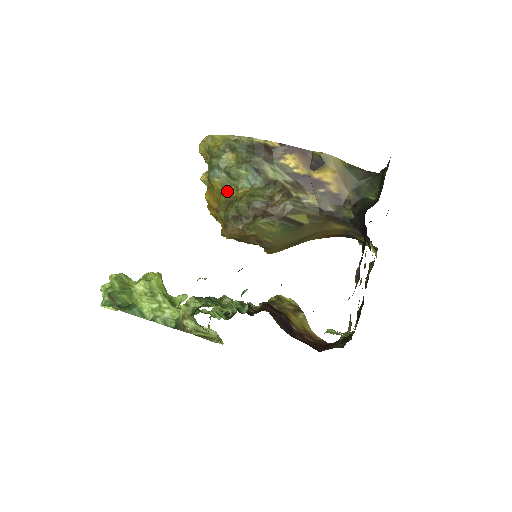
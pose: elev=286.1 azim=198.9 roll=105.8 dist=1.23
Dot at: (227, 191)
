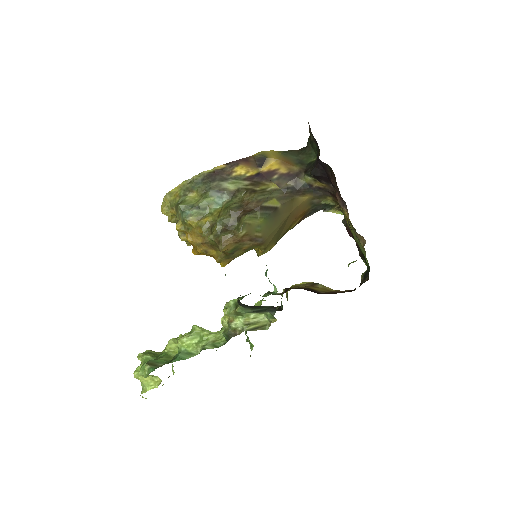
Dot at: (204, 221)
